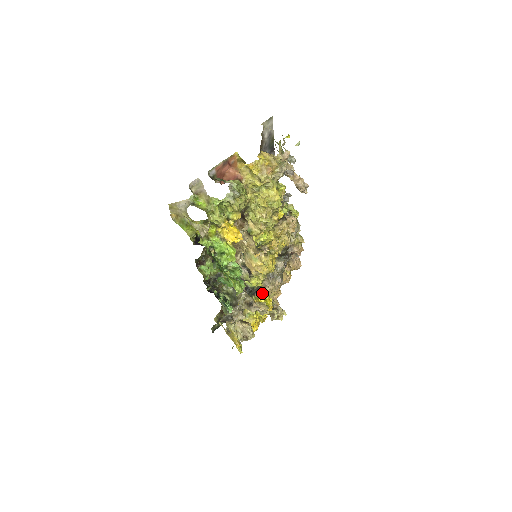
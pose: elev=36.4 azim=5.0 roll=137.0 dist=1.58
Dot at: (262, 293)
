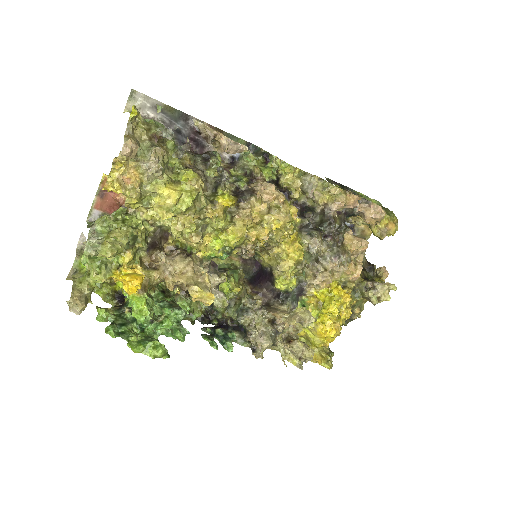
Dot at: (315, 287)
